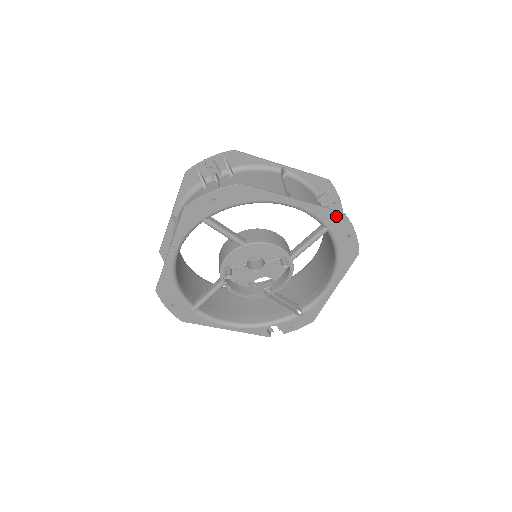
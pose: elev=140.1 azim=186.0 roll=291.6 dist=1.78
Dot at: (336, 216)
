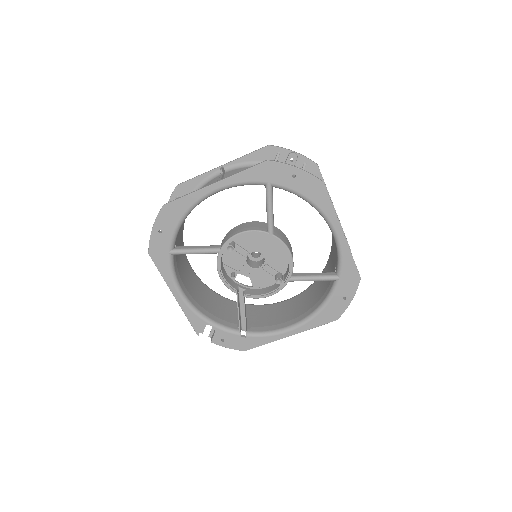
Dot at: (354, 274)
